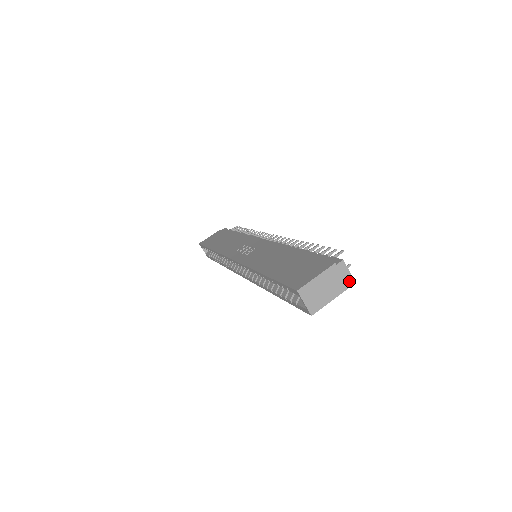
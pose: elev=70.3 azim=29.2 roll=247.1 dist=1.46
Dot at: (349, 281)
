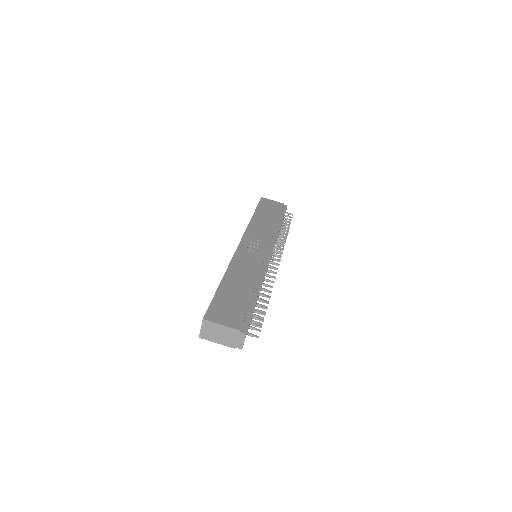
Dot at: (239, 346)
